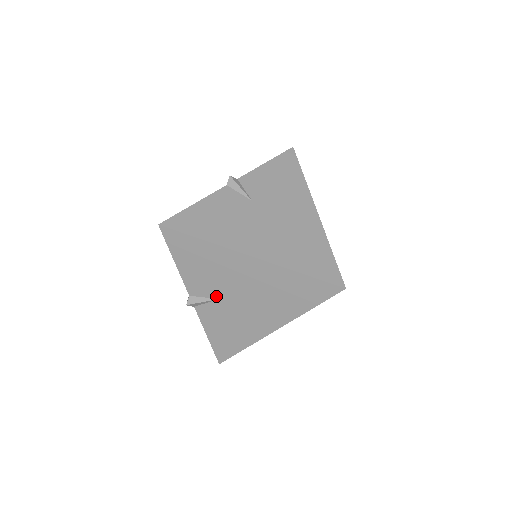
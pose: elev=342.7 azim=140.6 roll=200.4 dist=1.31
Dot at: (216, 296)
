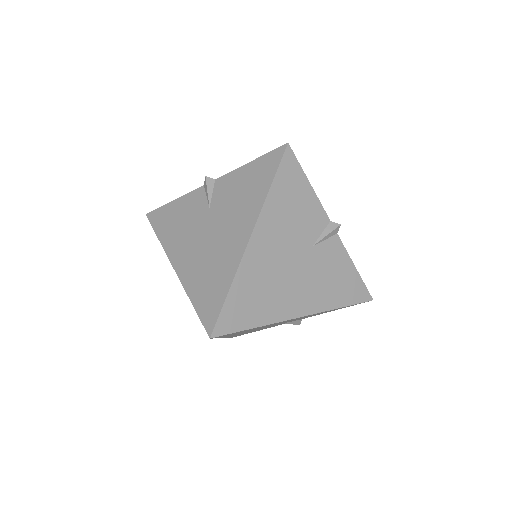
Dot at: occluded
